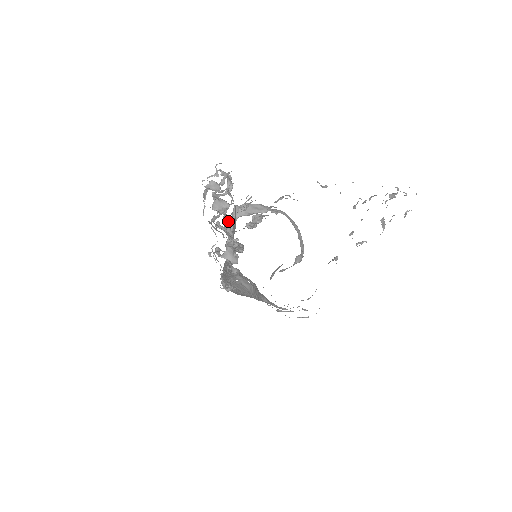
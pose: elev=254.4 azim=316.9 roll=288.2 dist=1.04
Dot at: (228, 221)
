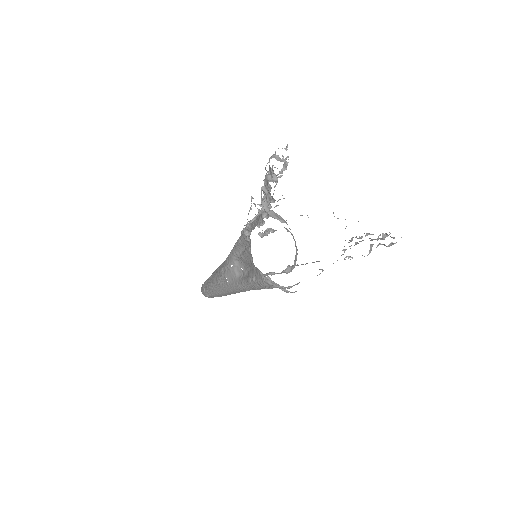
Dot at: occluded
